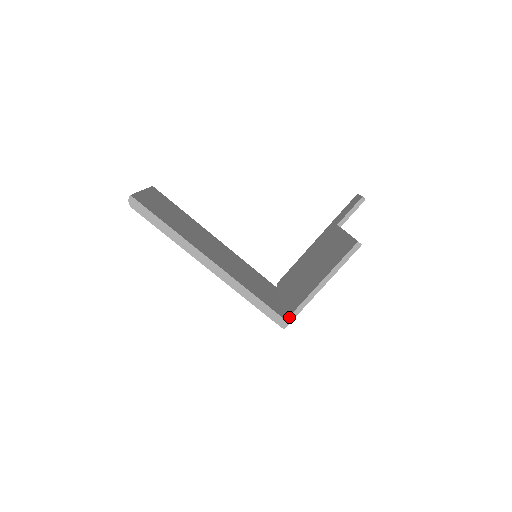
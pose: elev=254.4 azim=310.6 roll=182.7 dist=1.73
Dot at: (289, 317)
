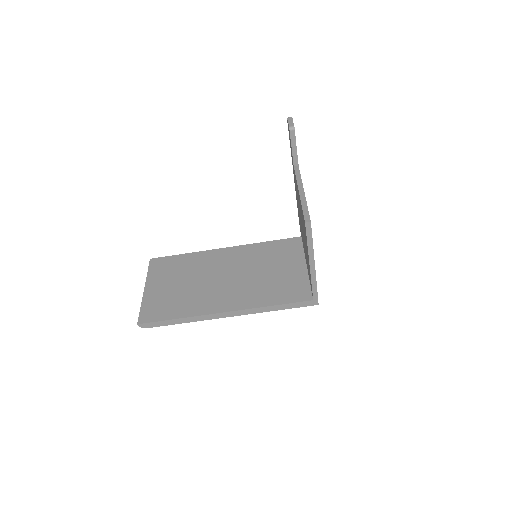
Dot at: (313, 297)
